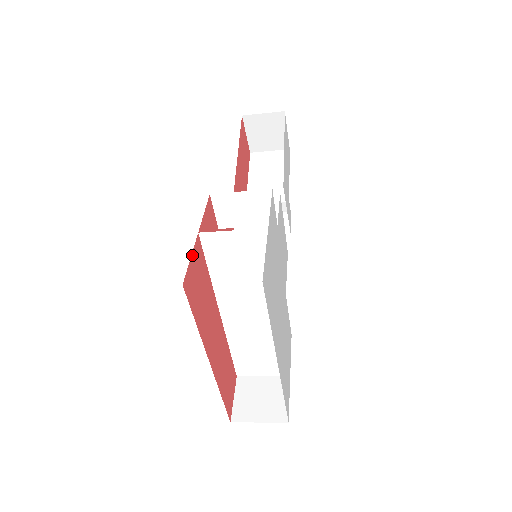
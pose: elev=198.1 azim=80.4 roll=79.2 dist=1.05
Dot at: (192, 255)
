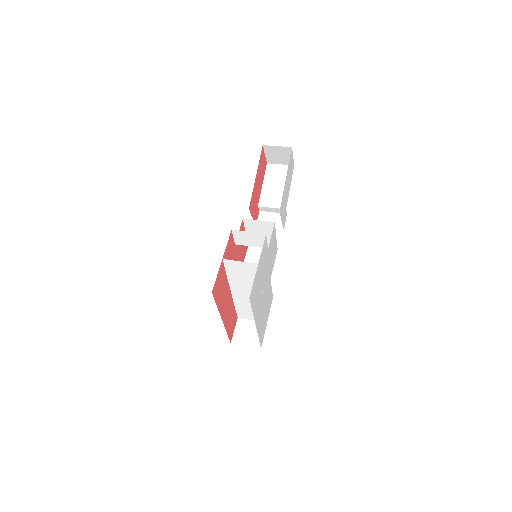
Dot at: (218, 273)
